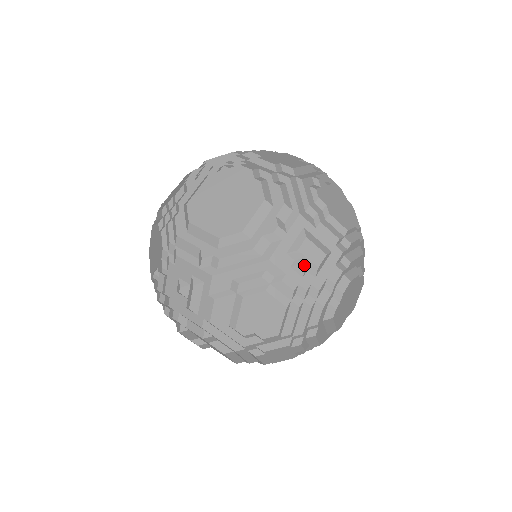
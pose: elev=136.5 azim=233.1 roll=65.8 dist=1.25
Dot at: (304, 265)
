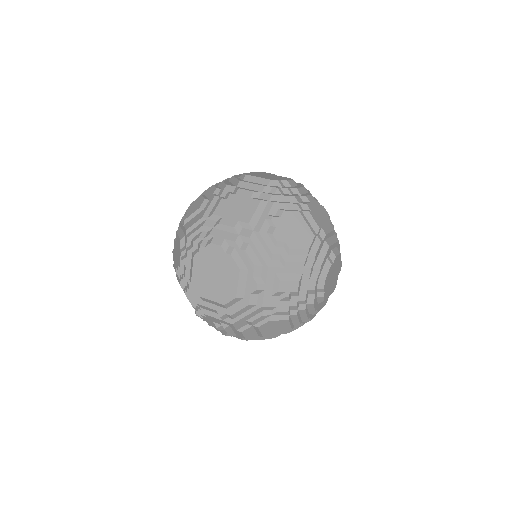
Dot at: (287, 297)
